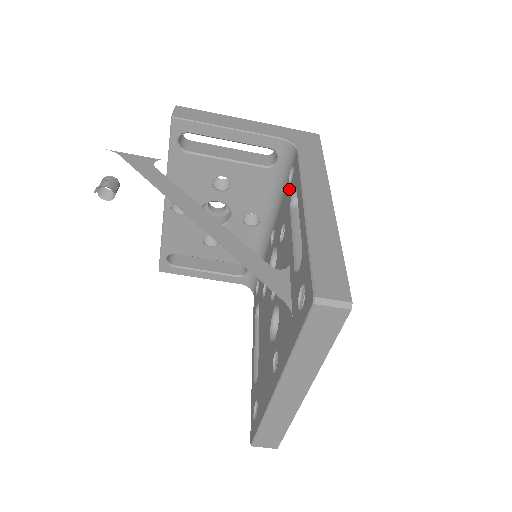
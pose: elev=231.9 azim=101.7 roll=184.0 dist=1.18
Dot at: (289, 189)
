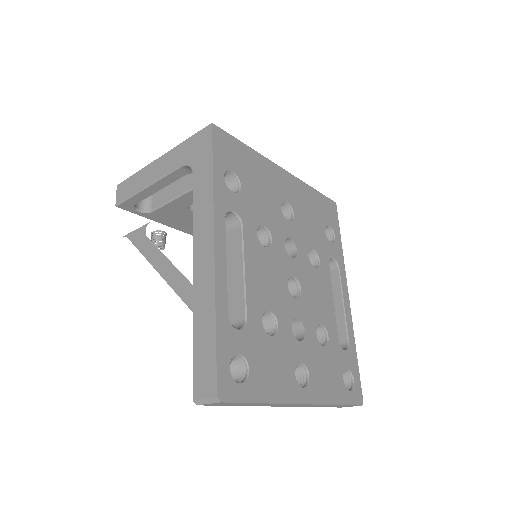
Dot at: occluded
